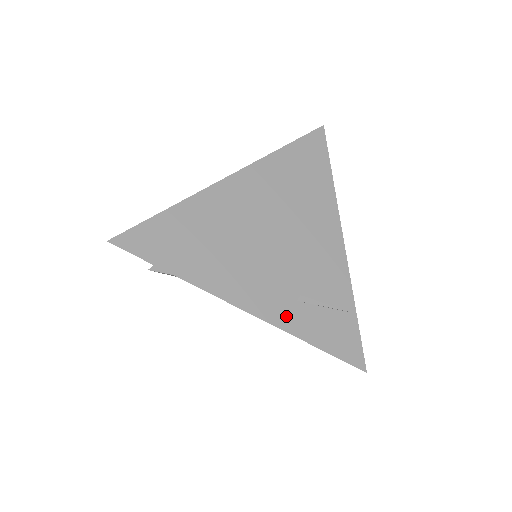
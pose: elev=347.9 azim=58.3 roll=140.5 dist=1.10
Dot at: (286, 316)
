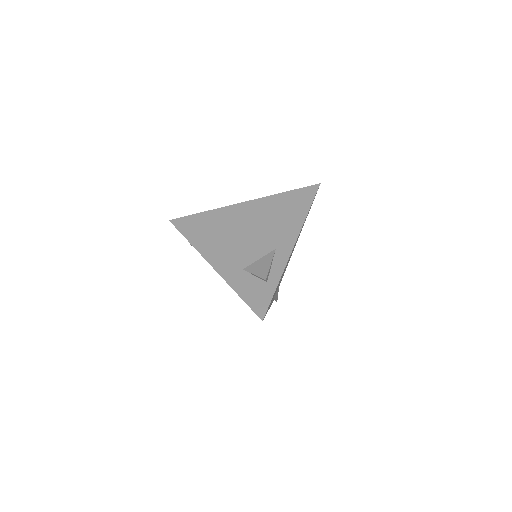
Dot at: (231, 275)
